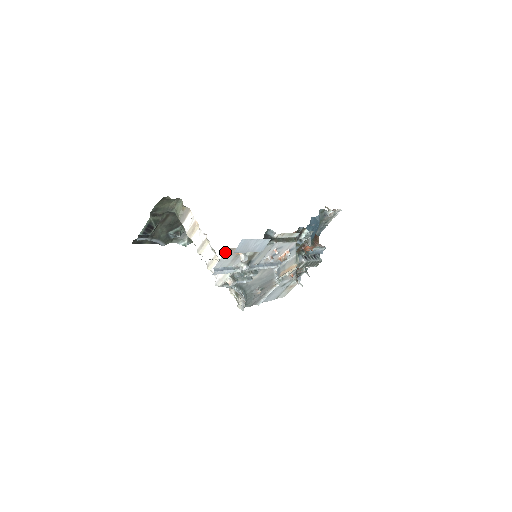
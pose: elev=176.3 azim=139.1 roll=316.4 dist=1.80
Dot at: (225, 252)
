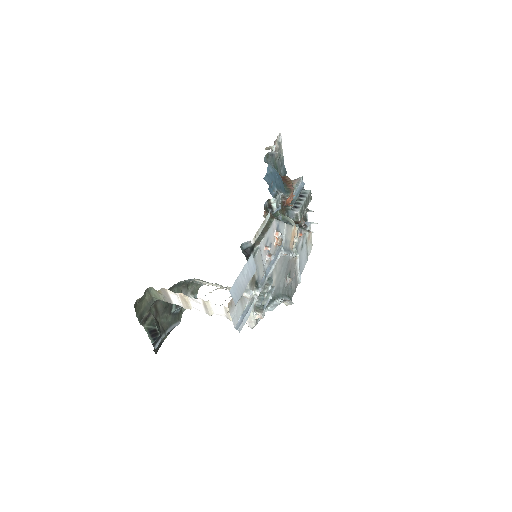
Dot at: occluded
